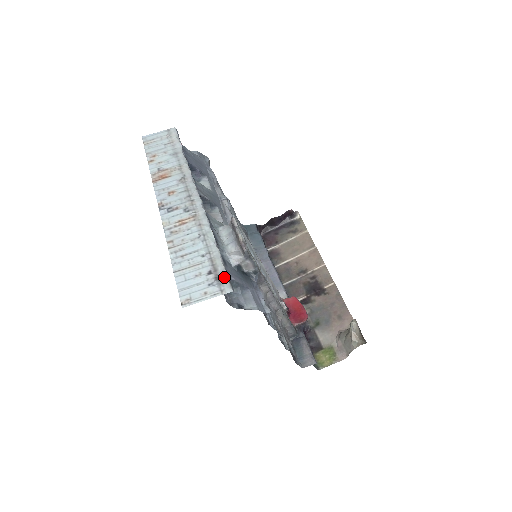
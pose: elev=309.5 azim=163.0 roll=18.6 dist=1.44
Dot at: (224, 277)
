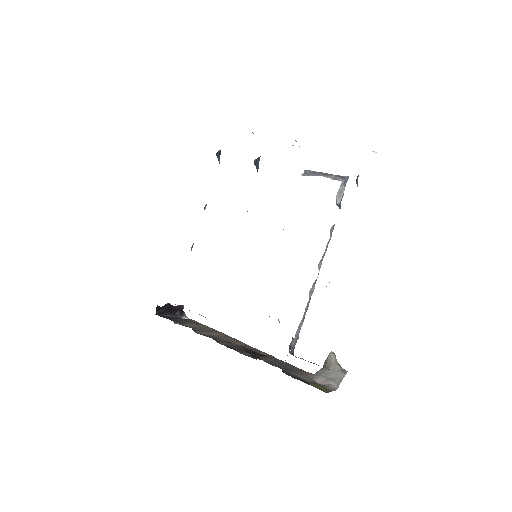
Dot at: occluded
